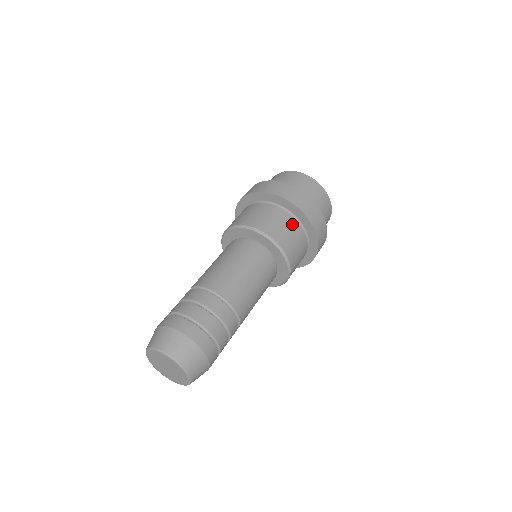
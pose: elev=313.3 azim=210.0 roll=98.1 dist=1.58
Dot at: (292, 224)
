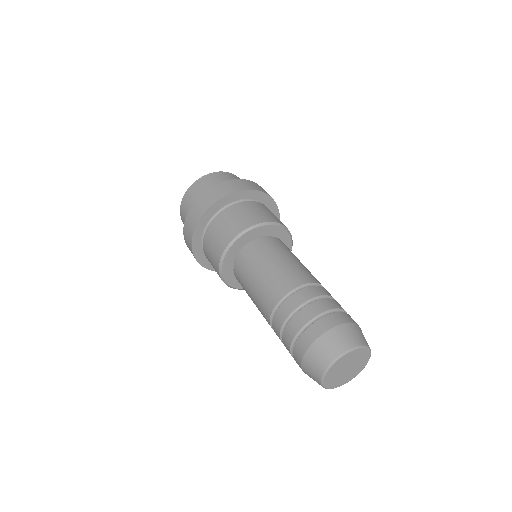
Dot at: (249, 205)
